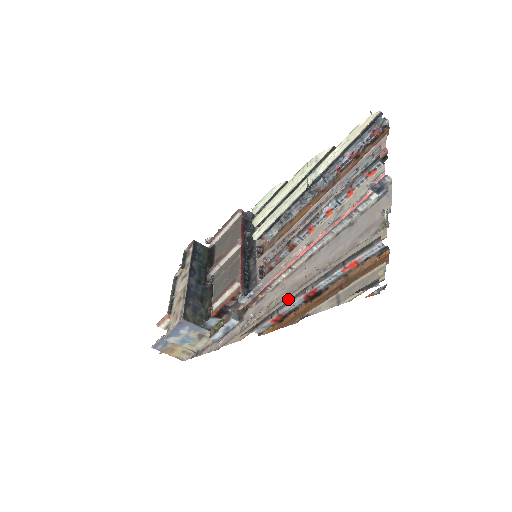
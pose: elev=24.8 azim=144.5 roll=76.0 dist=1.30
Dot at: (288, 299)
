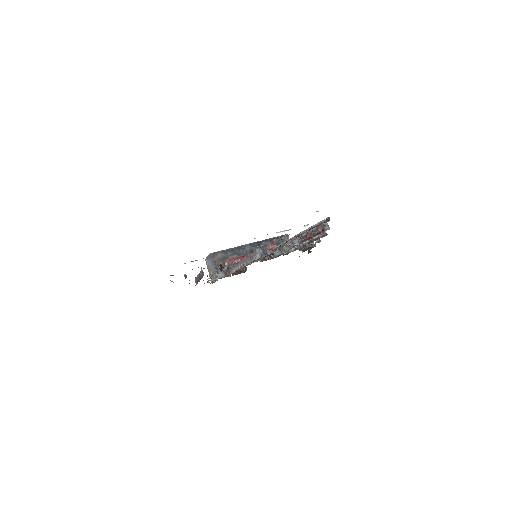
Dot at: occluded
